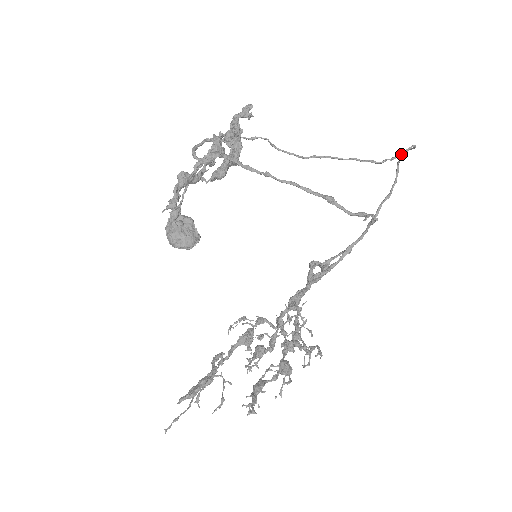
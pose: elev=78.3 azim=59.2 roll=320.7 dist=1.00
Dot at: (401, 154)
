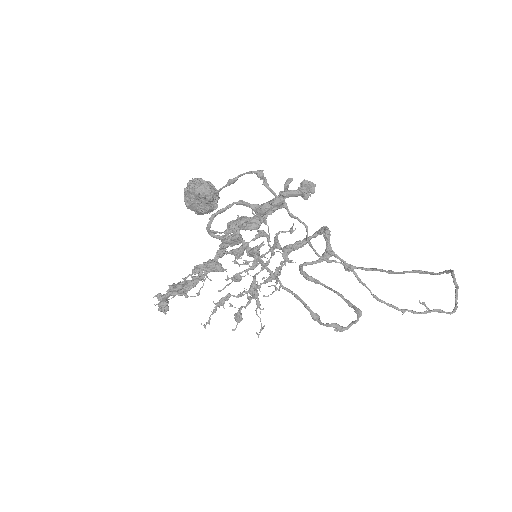
Dot at: occluded
